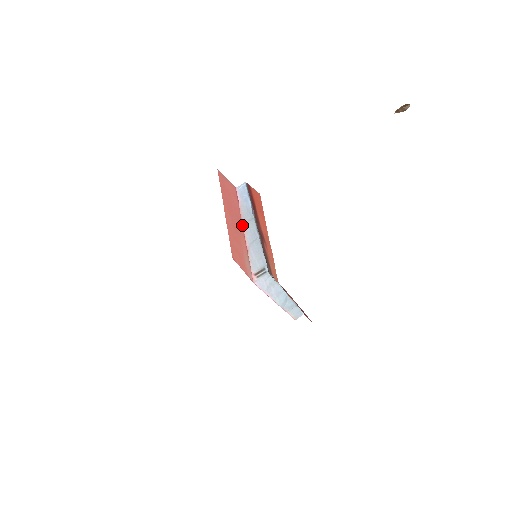
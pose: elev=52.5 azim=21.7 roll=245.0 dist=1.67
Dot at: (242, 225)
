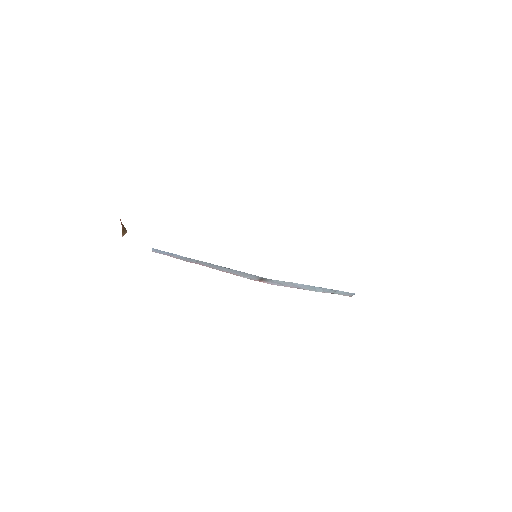
Dot at: occluded
